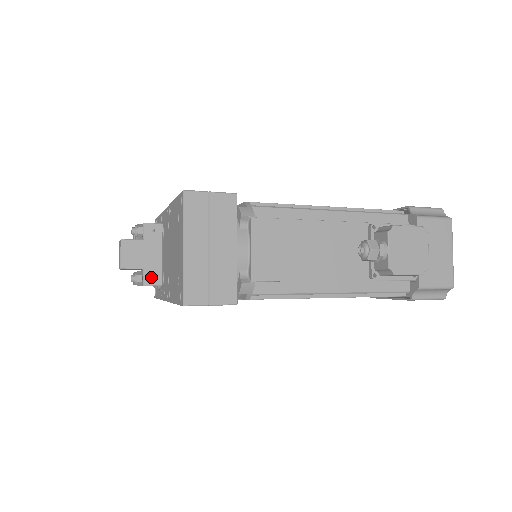
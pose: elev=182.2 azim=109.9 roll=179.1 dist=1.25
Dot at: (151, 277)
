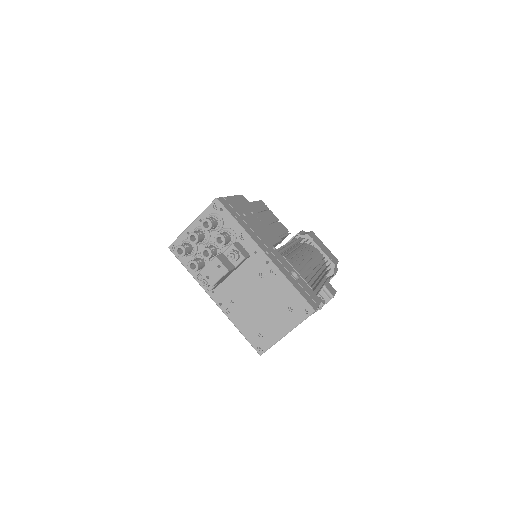
Dot at: occluded
